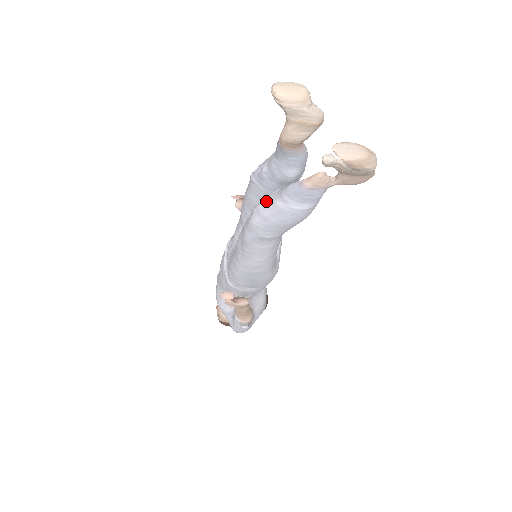
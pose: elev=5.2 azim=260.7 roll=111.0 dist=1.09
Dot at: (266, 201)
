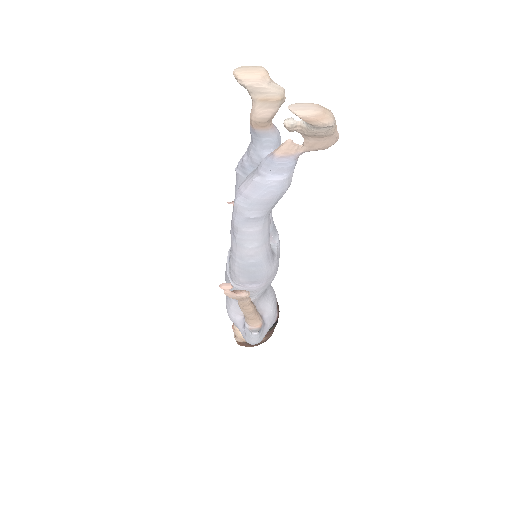
Dot at: (246, 180)
